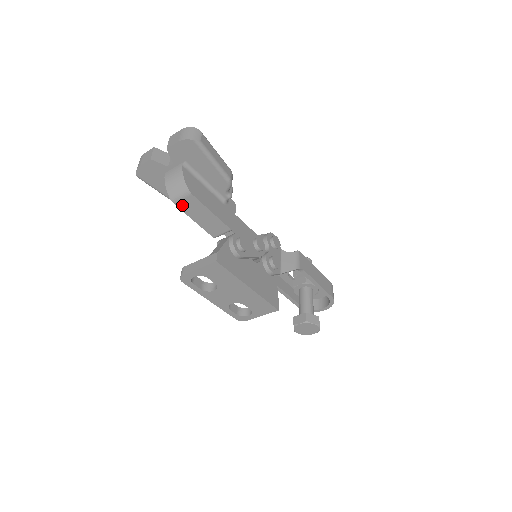
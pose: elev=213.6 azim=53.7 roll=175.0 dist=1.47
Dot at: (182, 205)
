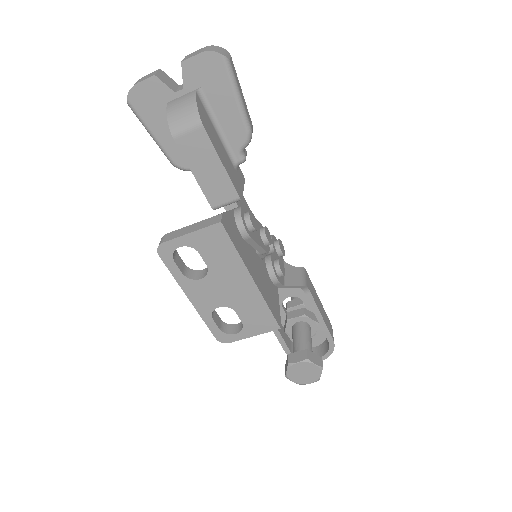
Dot at: (184, 143)
